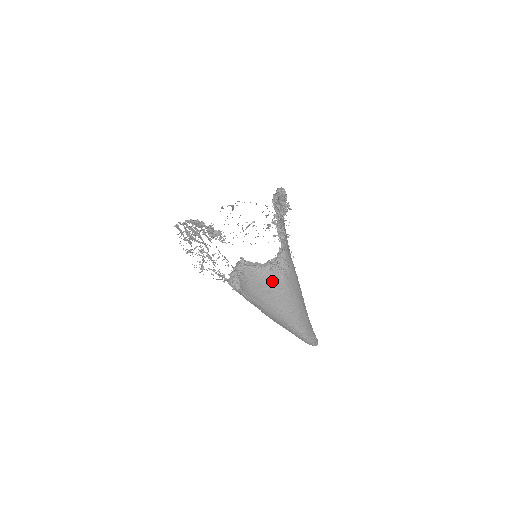
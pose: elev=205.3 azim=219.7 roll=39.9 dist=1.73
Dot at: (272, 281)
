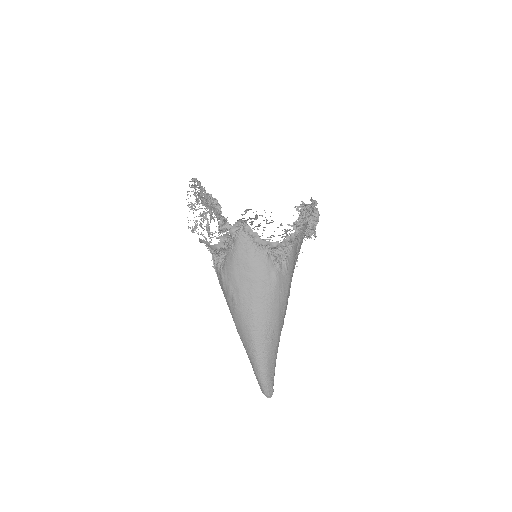
Dot at: (262, 268)
